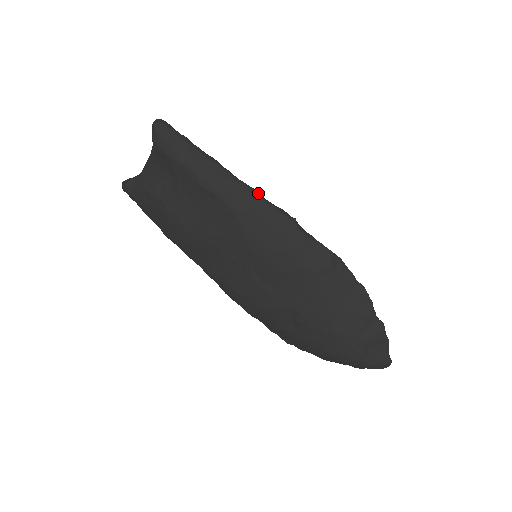
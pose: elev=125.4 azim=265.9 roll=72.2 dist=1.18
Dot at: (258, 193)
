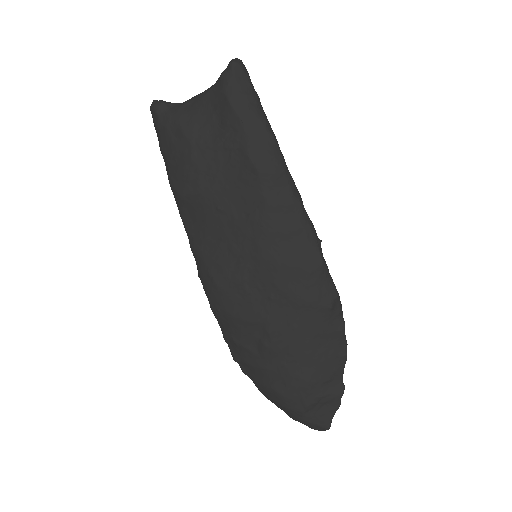
Dot at: (299, 195)
